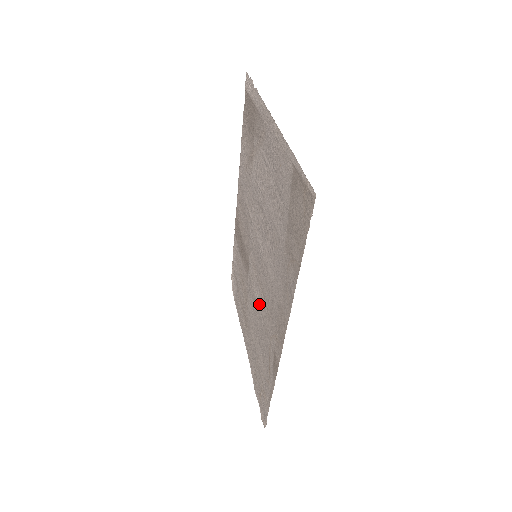
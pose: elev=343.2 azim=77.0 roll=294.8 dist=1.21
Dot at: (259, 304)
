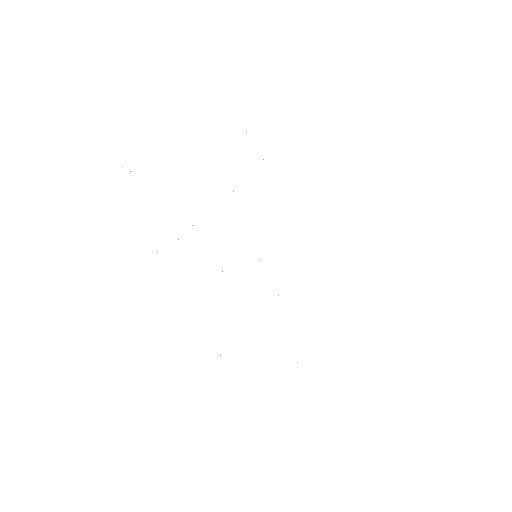
Dot at: occluded
